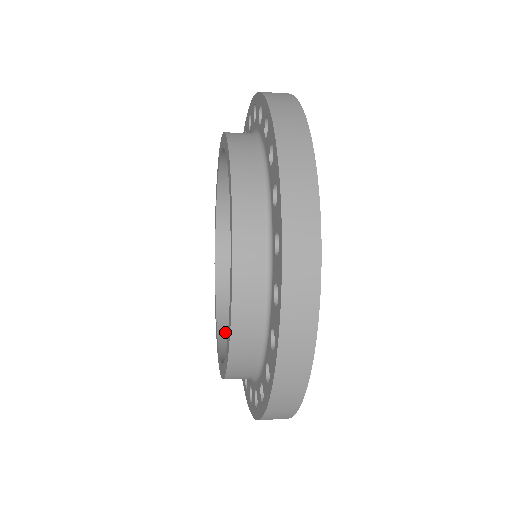
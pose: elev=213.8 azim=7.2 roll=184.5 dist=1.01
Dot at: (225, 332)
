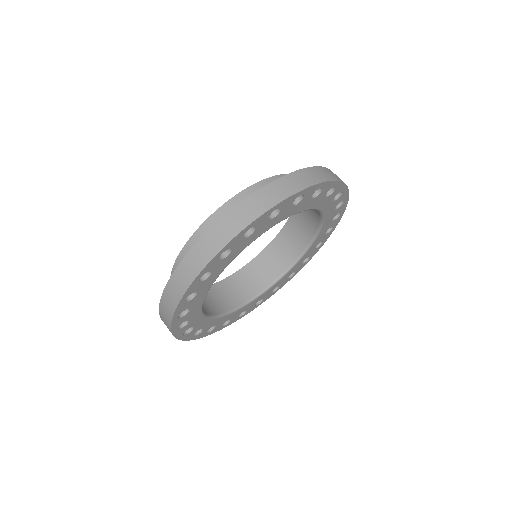
Dot at: (262, 258)
